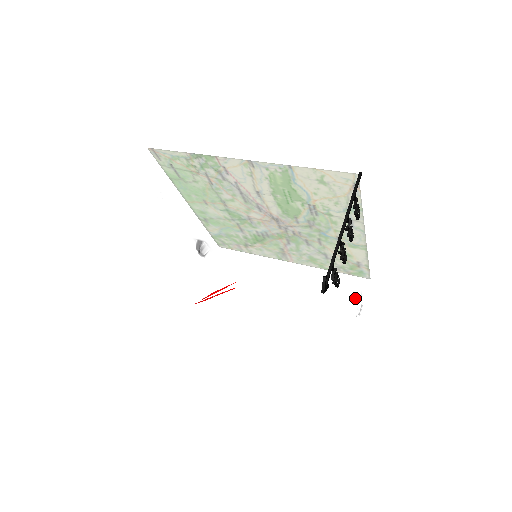
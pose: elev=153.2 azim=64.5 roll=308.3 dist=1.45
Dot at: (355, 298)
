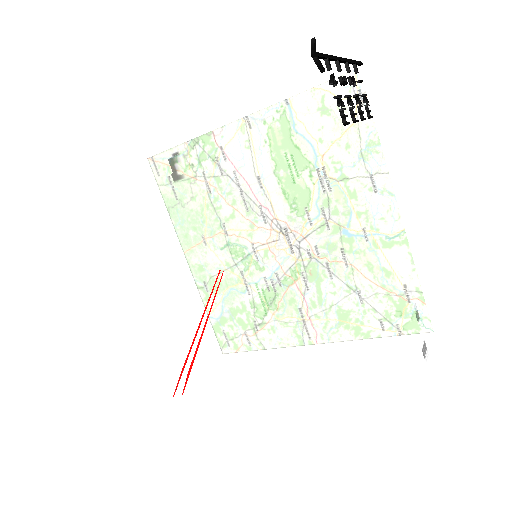
Dot at: (404, 296)
